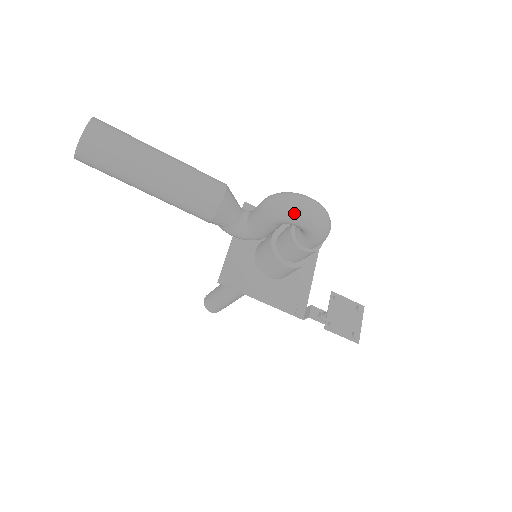
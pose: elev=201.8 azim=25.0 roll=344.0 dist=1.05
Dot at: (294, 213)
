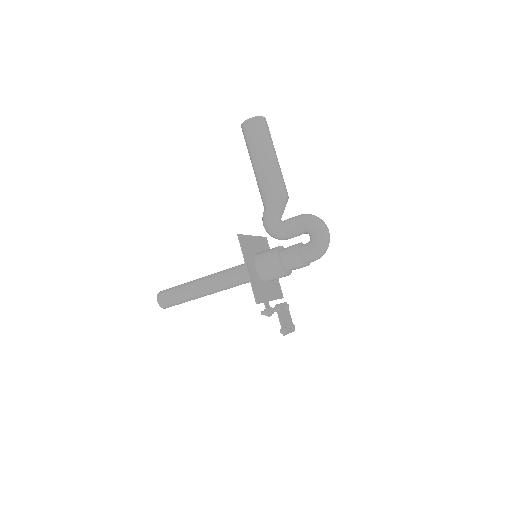
Dot at: (319, 224)
